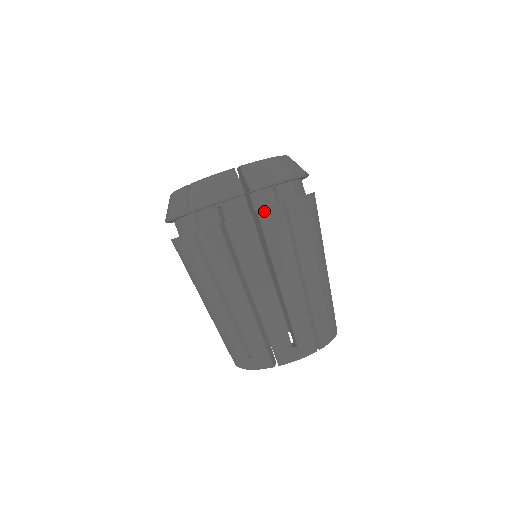
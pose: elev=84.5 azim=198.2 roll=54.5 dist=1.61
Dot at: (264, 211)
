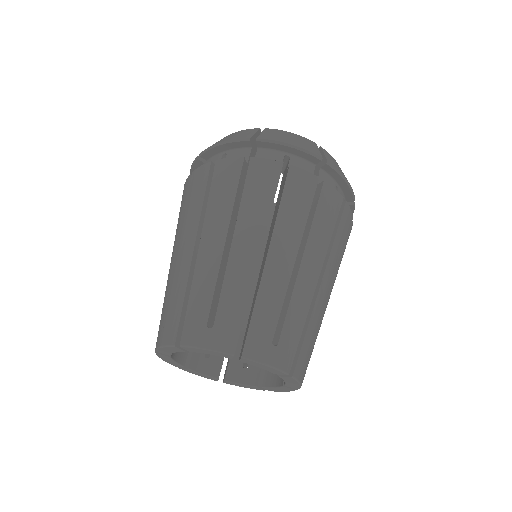
Dot at: (258, 160)
